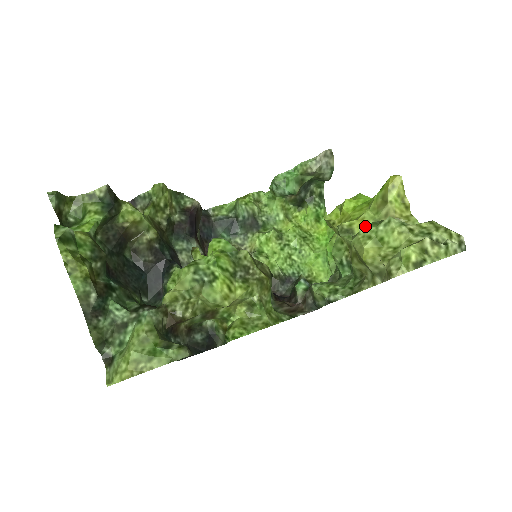
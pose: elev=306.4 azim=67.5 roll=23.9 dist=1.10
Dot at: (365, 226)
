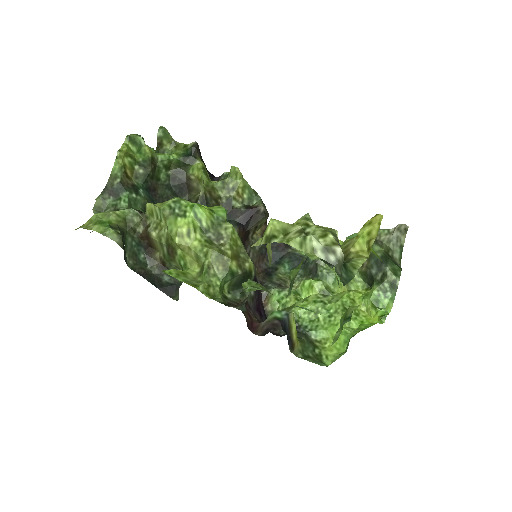
Dot at: occluded
